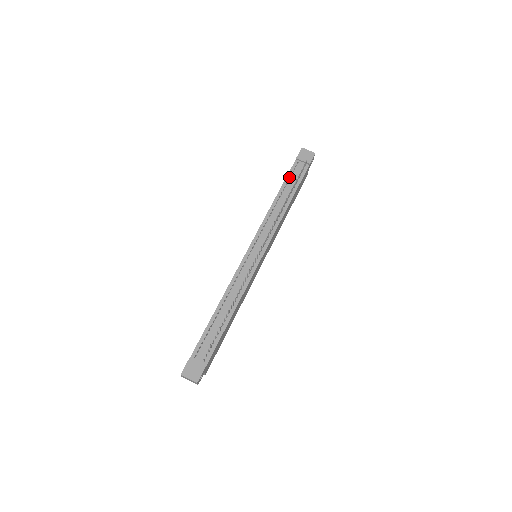
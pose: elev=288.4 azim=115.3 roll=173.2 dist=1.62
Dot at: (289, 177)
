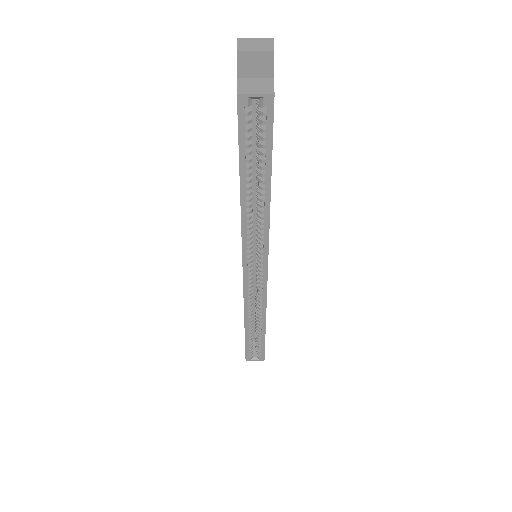
Dot at: occluded
